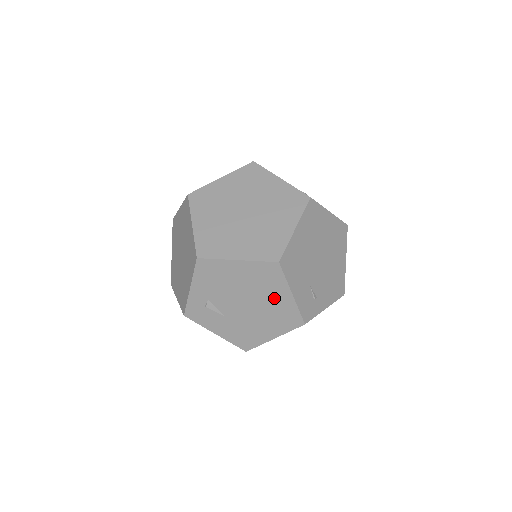
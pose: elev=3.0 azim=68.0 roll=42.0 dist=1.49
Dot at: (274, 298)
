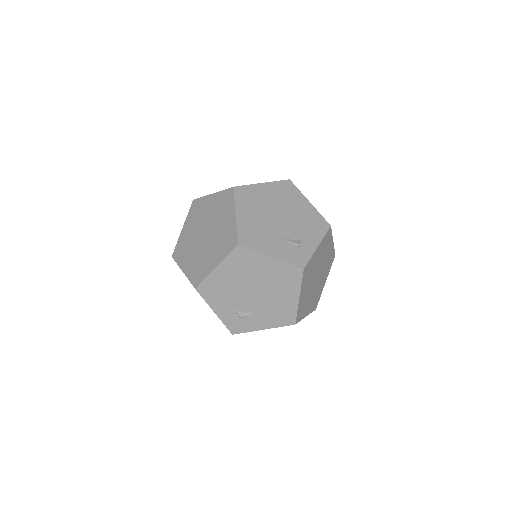
Dot at: occluded
